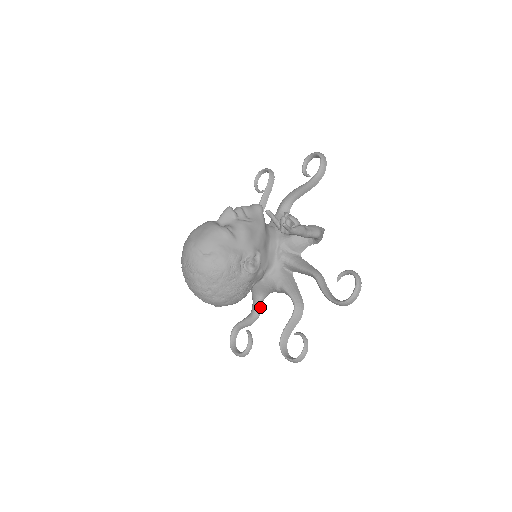
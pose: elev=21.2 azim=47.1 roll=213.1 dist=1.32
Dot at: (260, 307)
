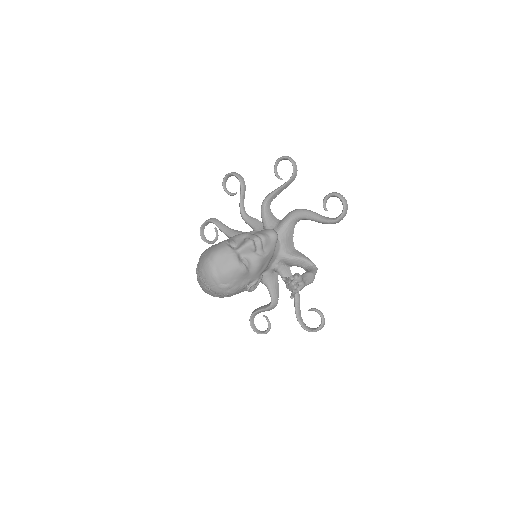
Dot at: occluded
